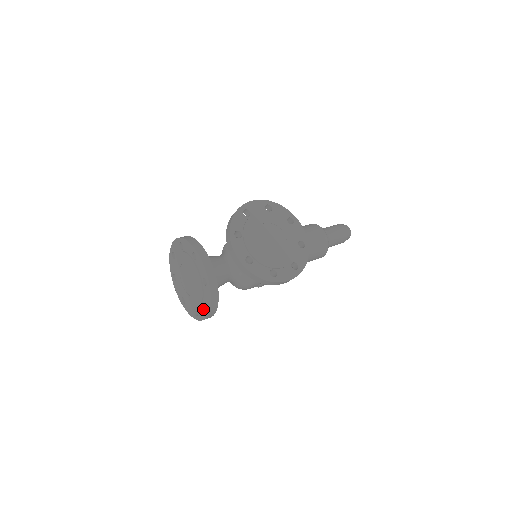
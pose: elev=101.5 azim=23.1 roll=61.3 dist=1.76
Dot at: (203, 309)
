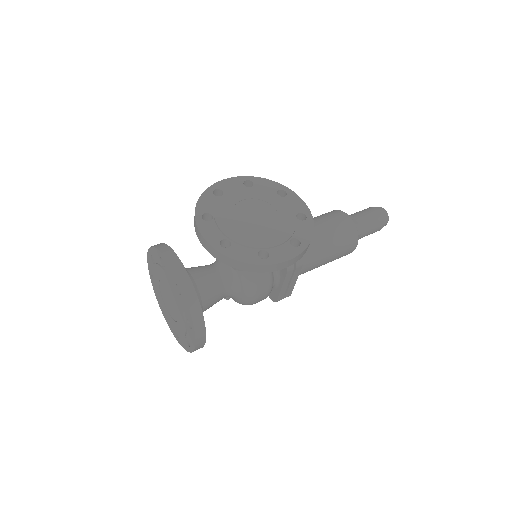
Dot at: (189, 331)
